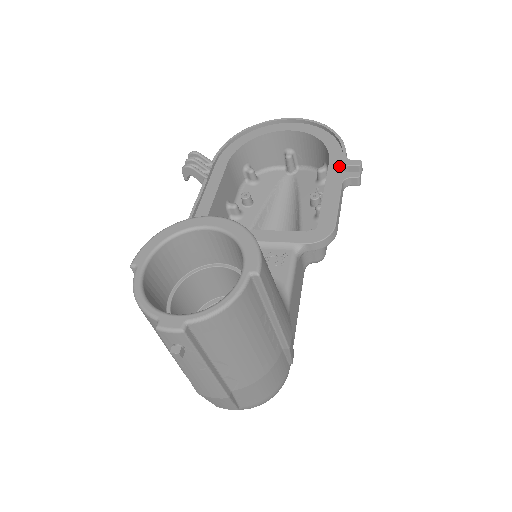
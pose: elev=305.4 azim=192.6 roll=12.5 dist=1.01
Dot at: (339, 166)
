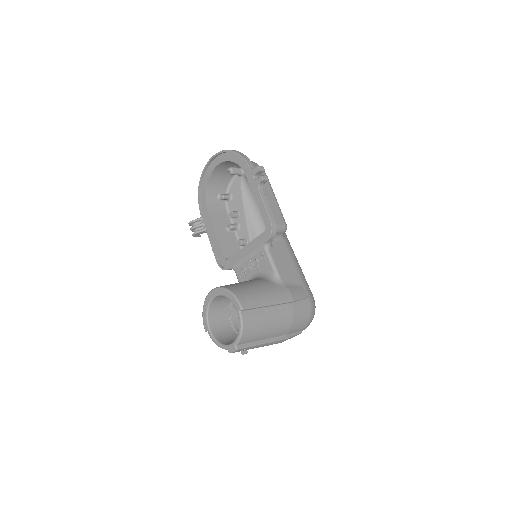
Dot at: (251, 176)
